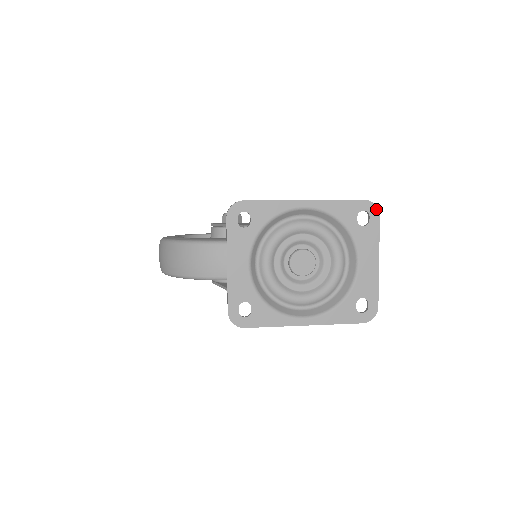
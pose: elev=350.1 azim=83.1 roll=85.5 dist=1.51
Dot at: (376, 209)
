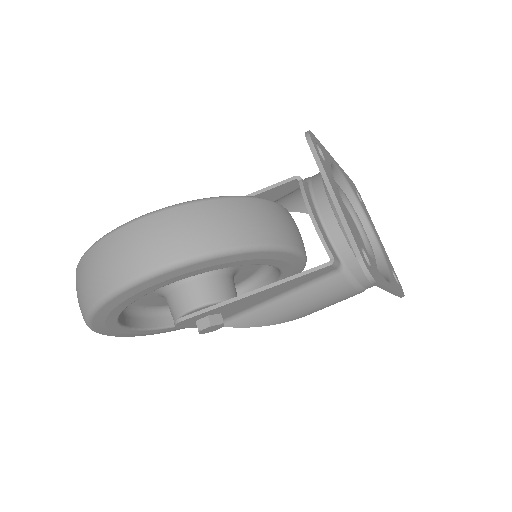
Dot at: occluded
